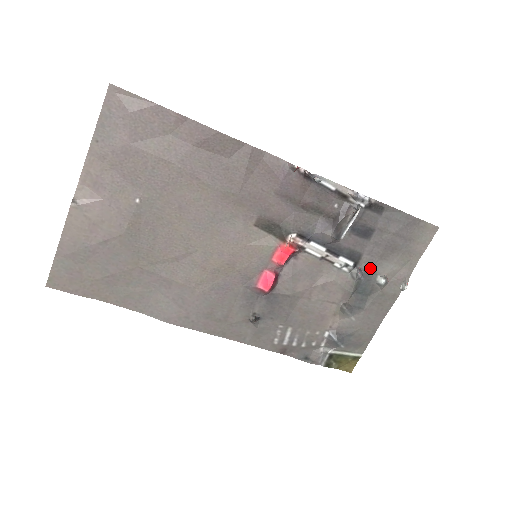
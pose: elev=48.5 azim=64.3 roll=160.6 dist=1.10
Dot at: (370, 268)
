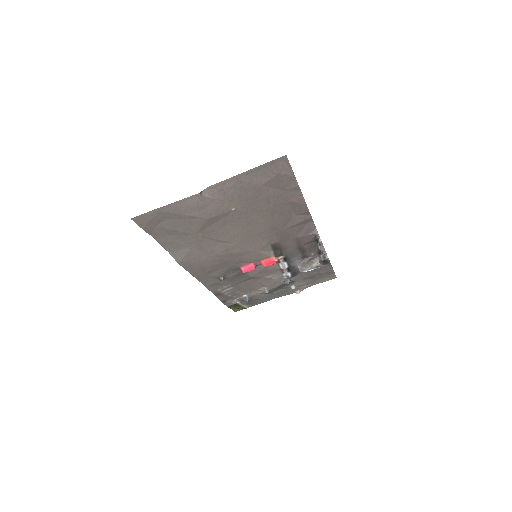
Dot at: (295, 281)
